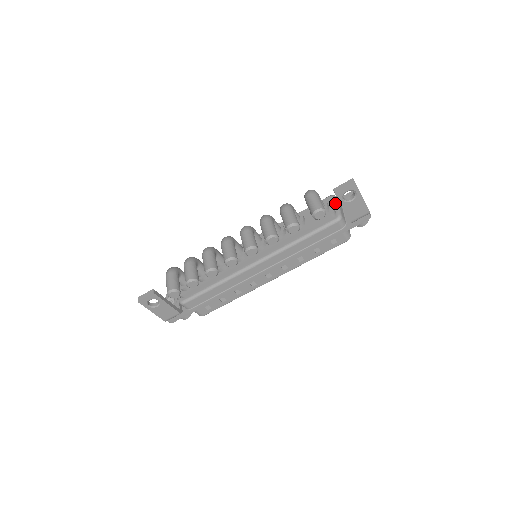
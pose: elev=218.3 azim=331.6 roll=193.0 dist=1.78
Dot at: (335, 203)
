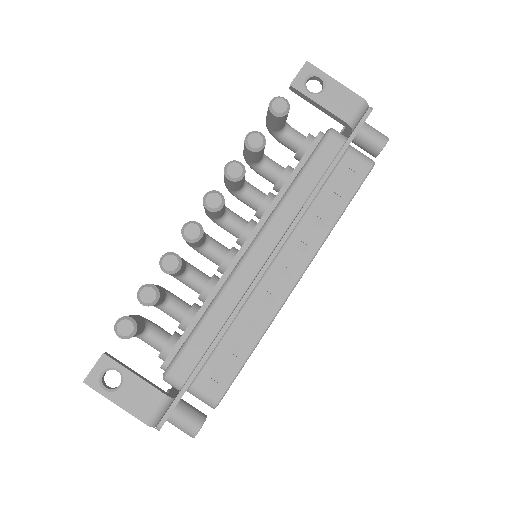
Dot at: occluded
